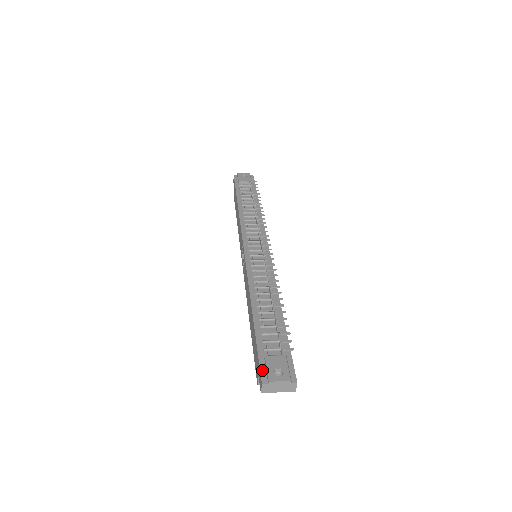
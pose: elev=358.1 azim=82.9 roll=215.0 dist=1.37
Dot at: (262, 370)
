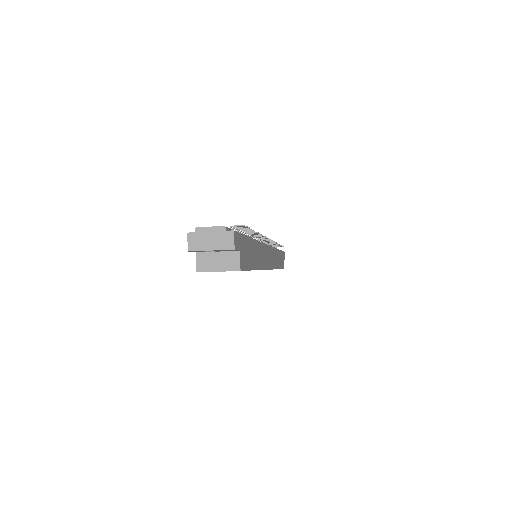
Dot at: occluded
